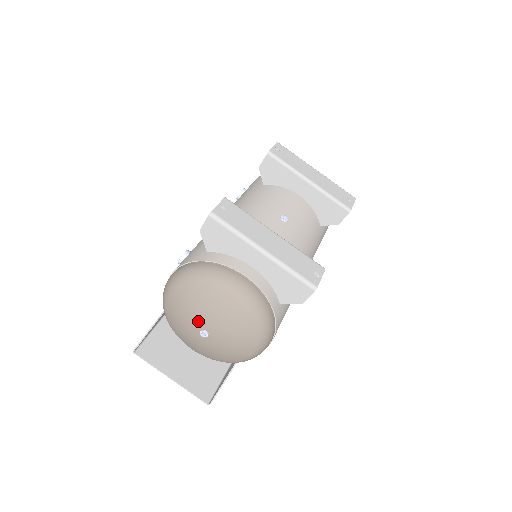
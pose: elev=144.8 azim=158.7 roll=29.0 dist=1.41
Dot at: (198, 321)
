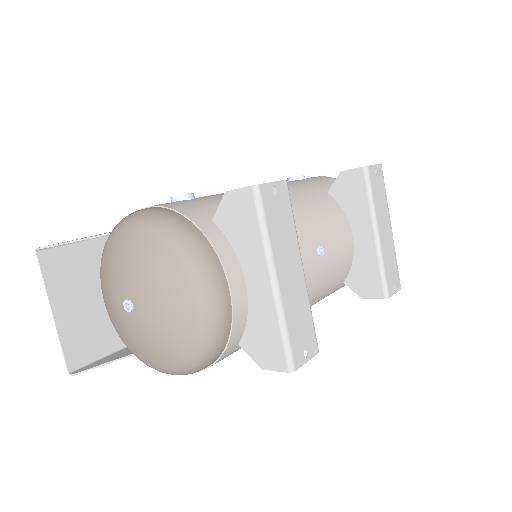
Dot at: (133, 288)
